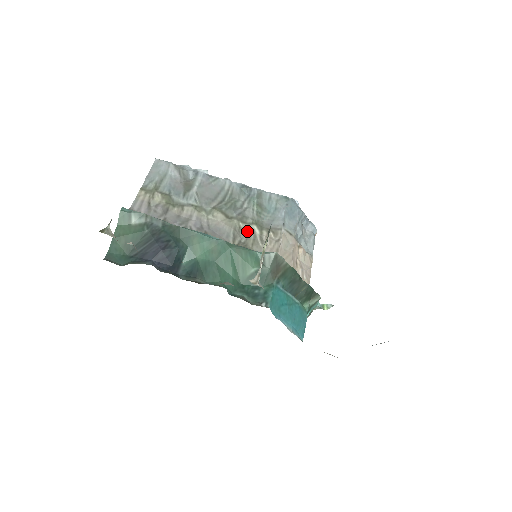
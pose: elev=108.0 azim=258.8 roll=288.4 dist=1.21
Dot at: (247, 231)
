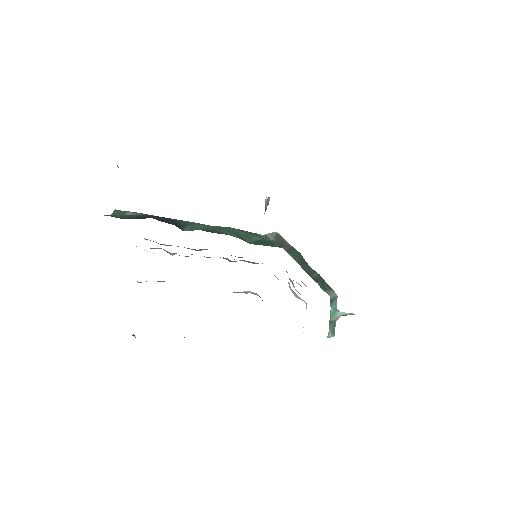
Dot at: occluded
